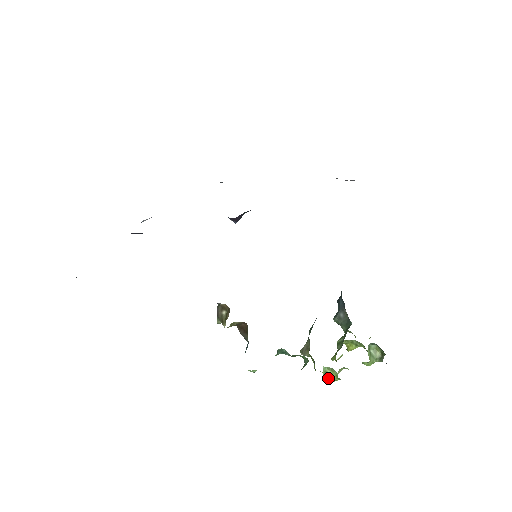
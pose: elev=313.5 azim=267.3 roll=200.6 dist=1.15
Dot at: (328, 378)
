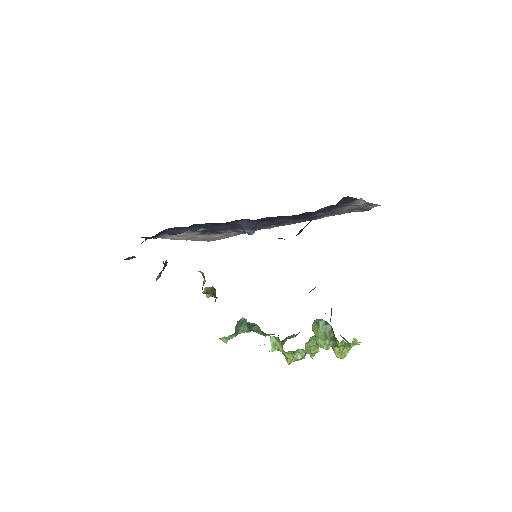
Dot at: (285, 358)
